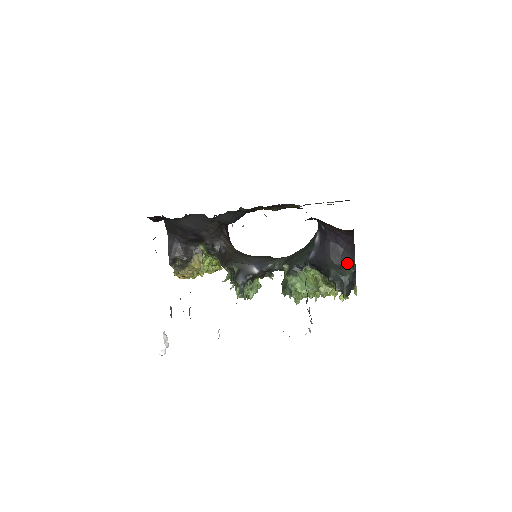
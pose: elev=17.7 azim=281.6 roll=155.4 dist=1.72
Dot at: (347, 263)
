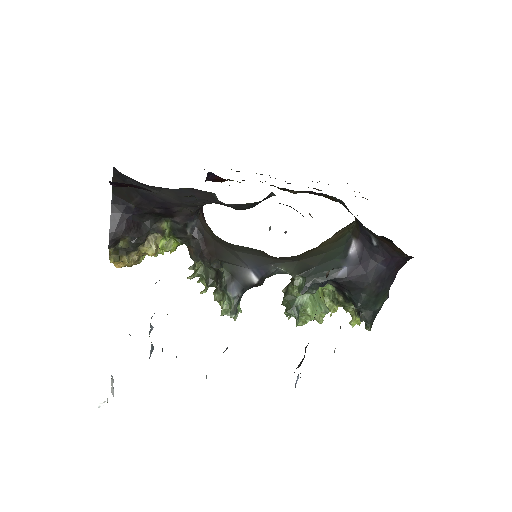
Dot at: (386, 290)
